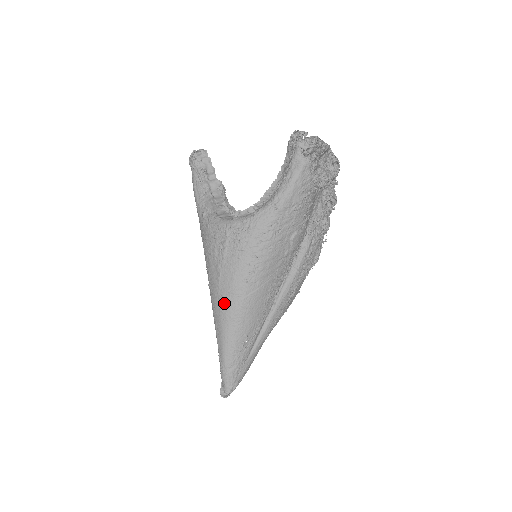
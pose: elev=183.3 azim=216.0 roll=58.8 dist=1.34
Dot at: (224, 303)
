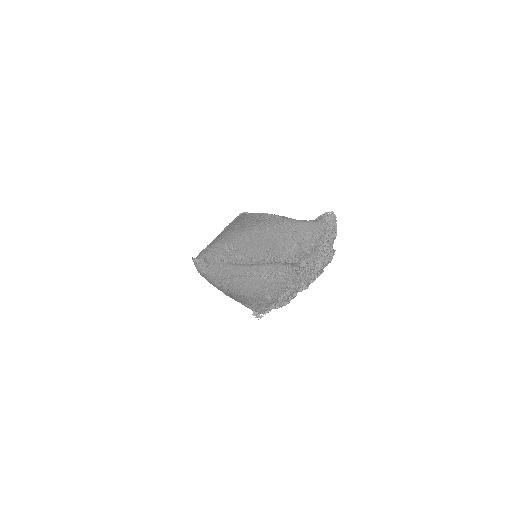
Dot at: (237, 227)
